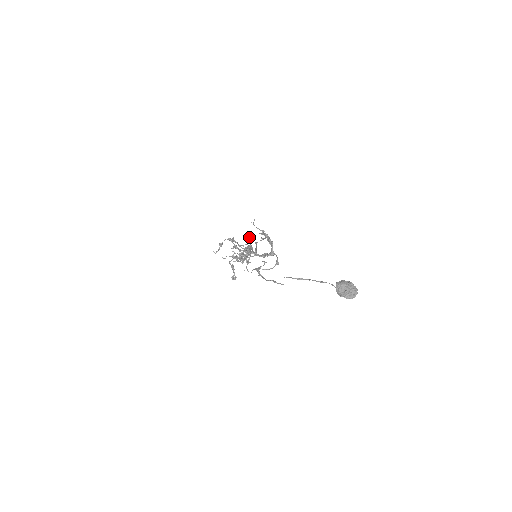
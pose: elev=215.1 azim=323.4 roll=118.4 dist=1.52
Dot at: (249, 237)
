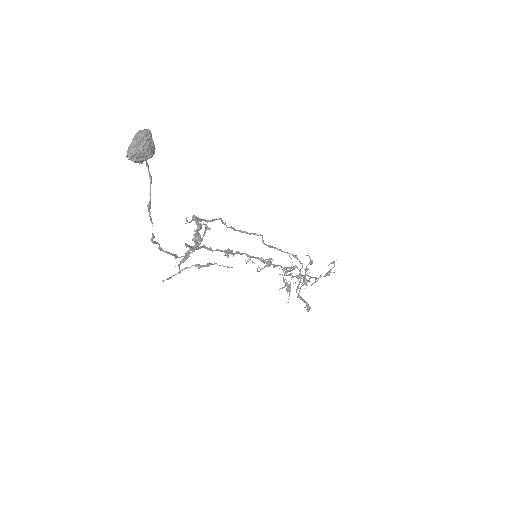
Dot at: occluded
